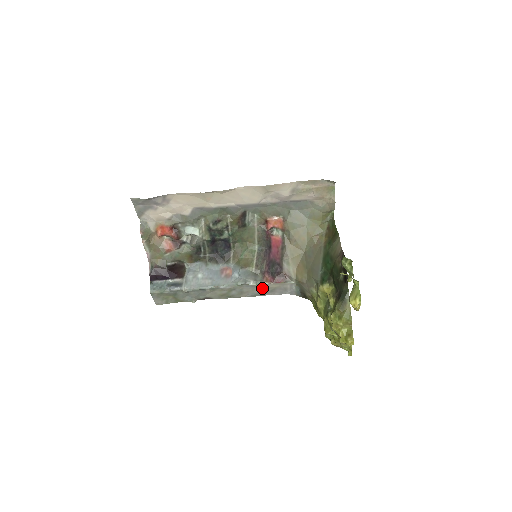
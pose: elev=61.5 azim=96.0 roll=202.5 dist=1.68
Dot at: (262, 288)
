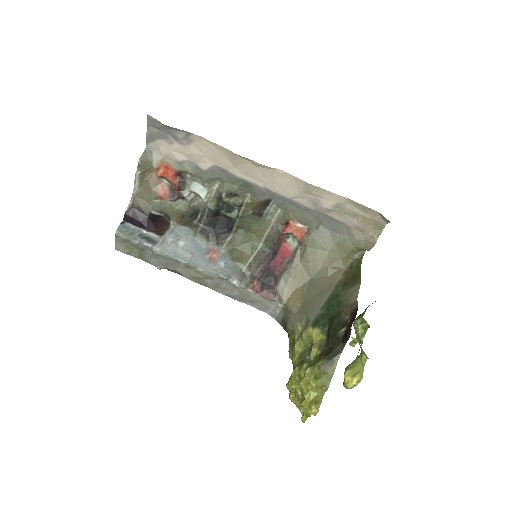
Dot at: (243, 293)
